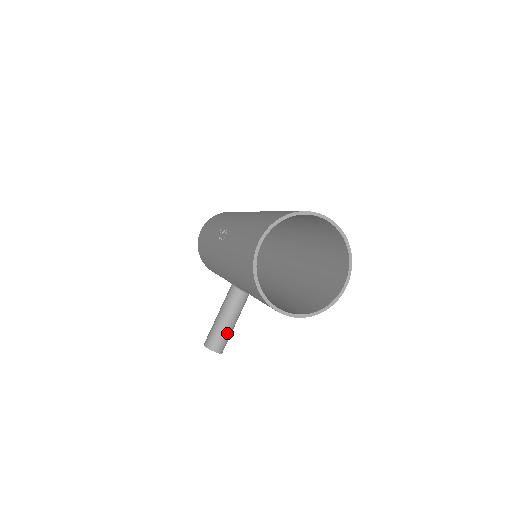
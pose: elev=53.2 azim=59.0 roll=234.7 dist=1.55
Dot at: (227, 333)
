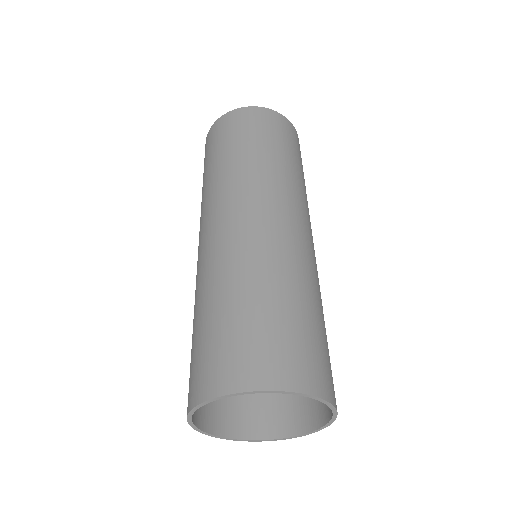
Dot at: occluded
